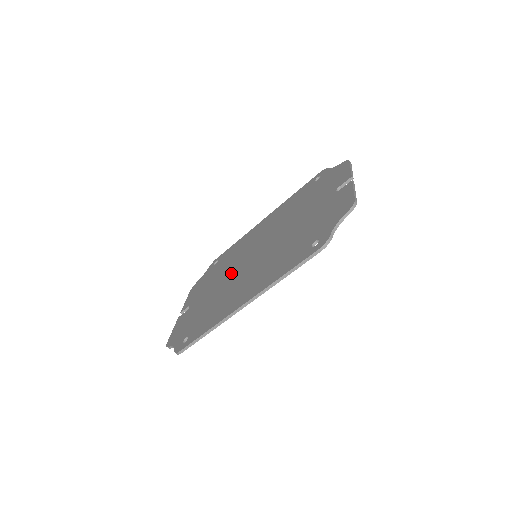
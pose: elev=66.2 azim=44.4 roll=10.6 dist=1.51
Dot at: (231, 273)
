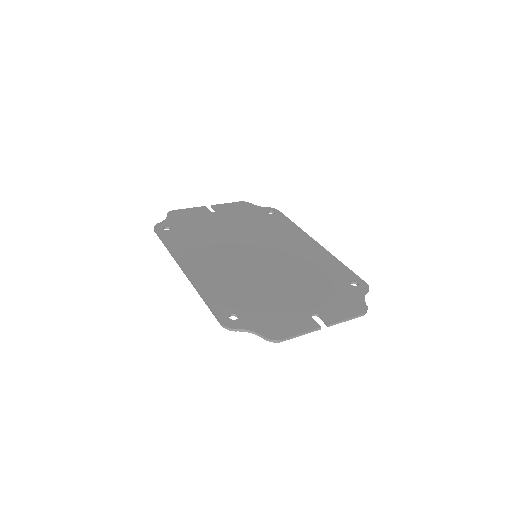
Dot at: (241, 238)
